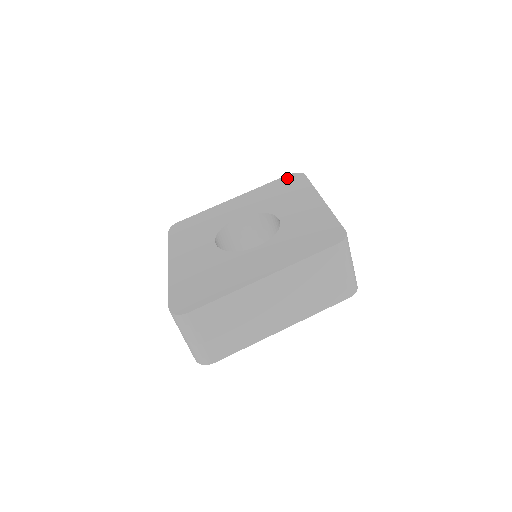
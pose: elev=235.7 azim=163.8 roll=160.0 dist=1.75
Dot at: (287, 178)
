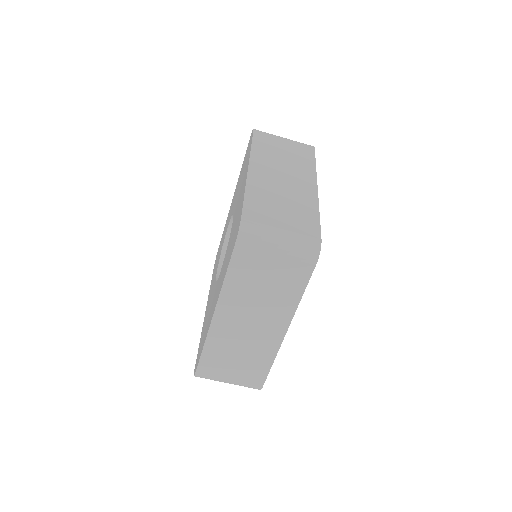
Dot at: occluded
